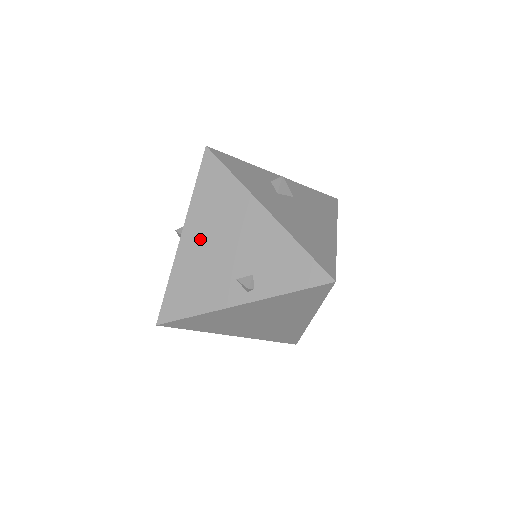
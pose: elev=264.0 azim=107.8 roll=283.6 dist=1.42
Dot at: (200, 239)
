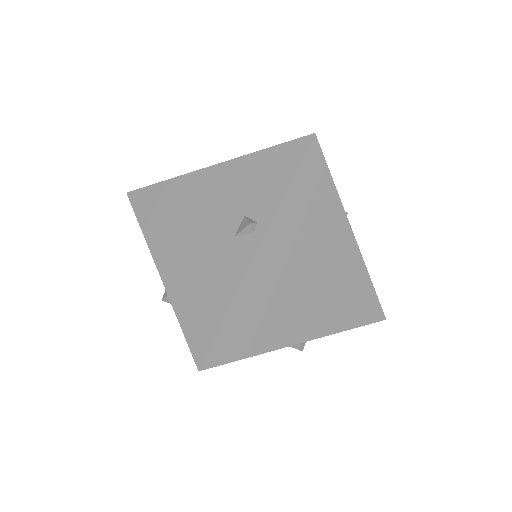
Dot at: (175, 251)
